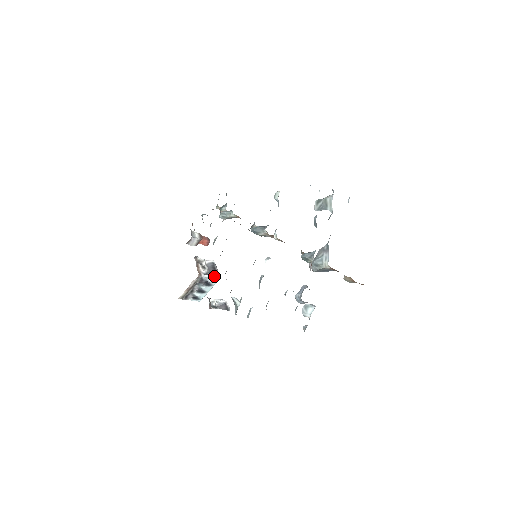
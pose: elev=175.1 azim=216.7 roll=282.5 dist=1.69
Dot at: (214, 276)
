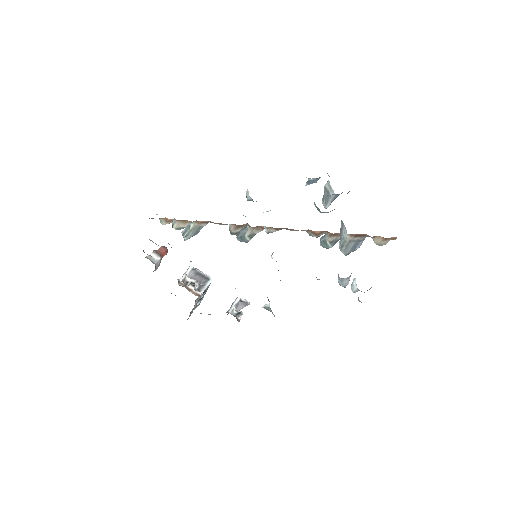
Dot at: (208, 283)
